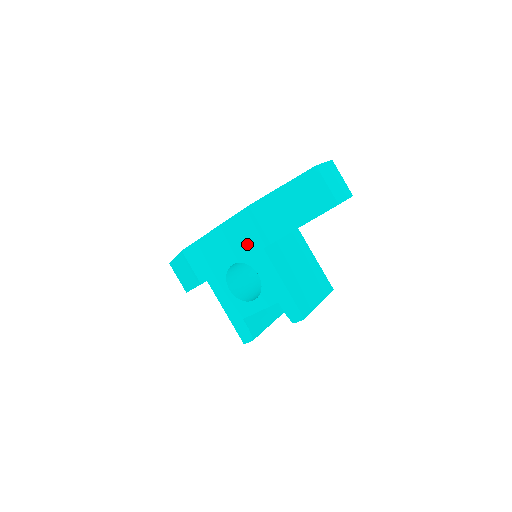
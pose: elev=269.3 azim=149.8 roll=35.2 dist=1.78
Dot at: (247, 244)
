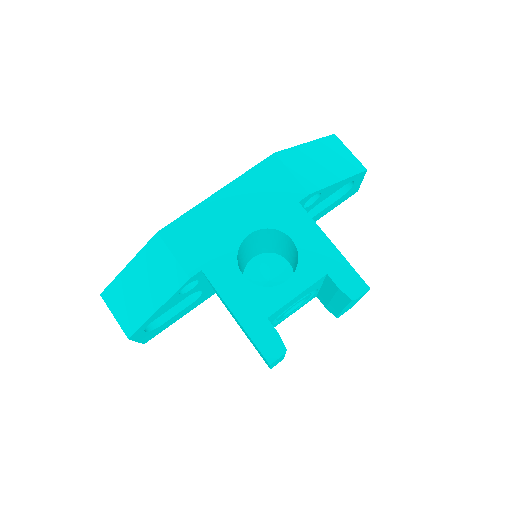
Dot at: (273, 201)
